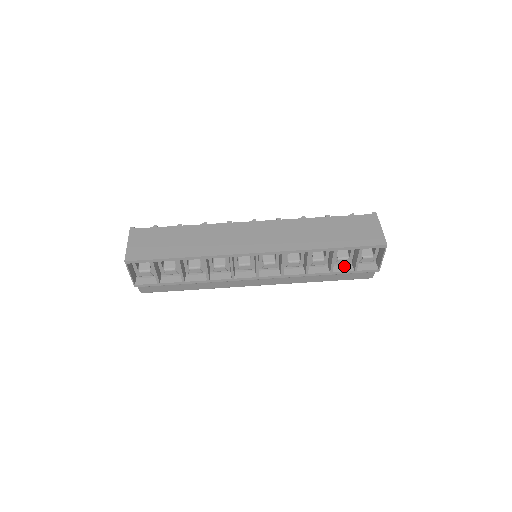
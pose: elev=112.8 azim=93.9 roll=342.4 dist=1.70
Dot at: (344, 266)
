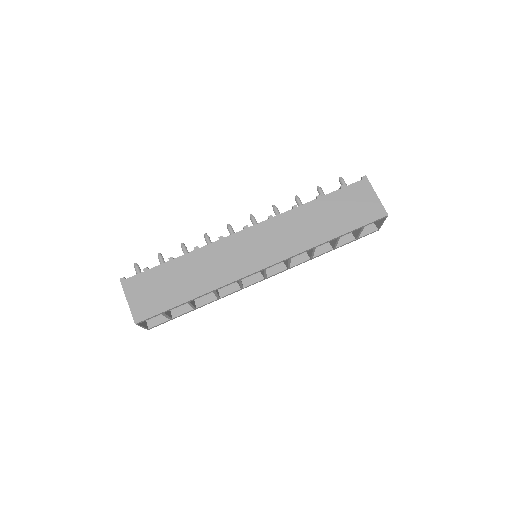
Dot at: (345, 237)
